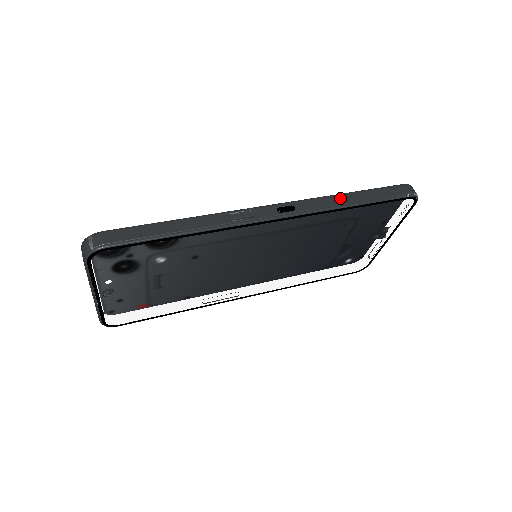
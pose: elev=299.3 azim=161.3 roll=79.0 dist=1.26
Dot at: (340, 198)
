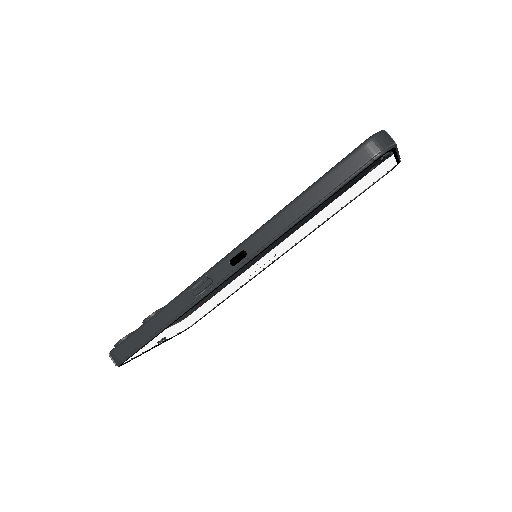
Dot at: (288, 213)
